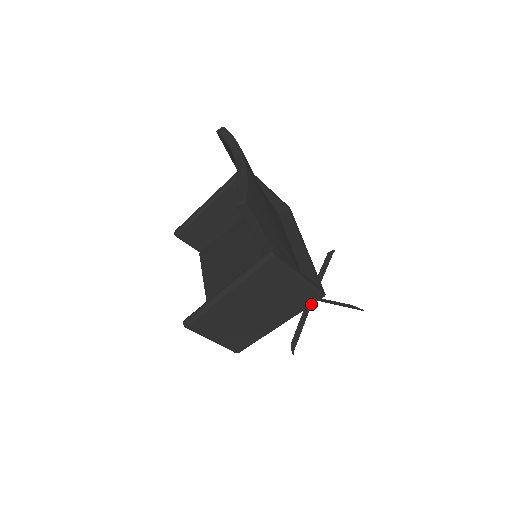
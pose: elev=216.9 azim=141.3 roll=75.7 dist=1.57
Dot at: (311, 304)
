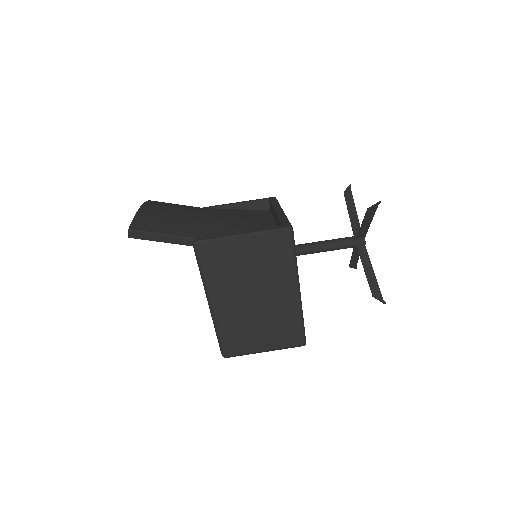
Dot at: (292, 246)
